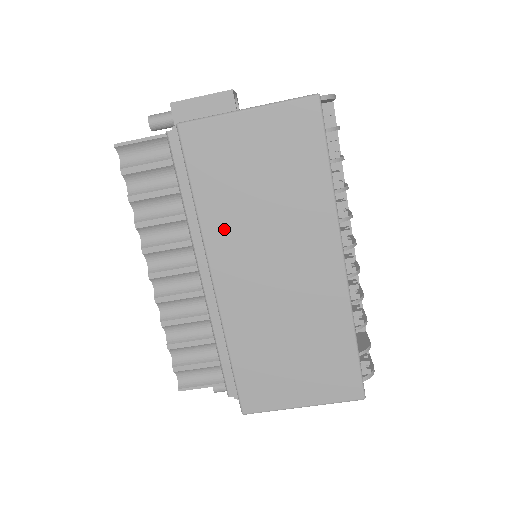
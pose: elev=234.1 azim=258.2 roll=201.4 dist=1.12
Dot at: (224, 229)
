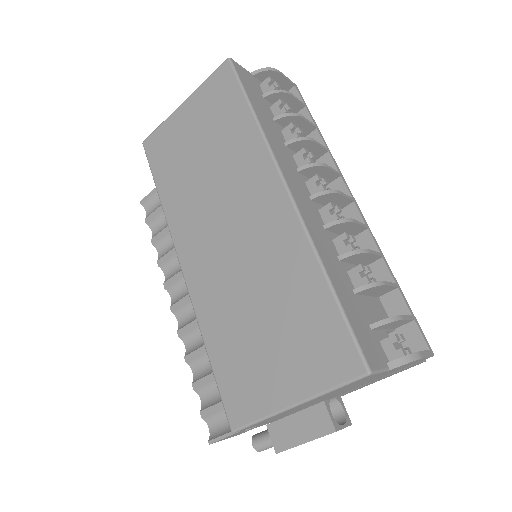
Dot at: (182, 210)
